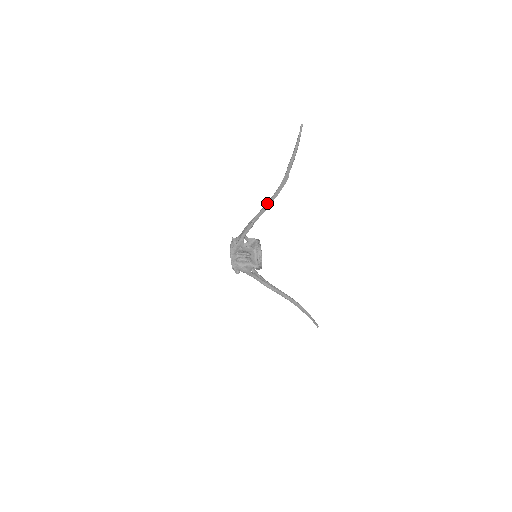
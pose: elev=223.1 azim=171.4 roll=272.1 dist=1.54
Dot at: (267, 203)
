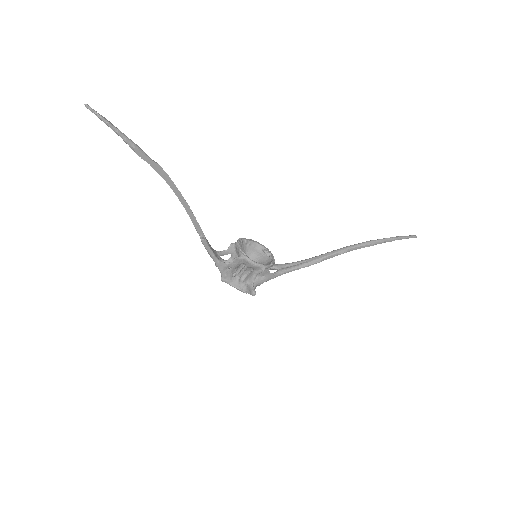
Dot at: occluded
